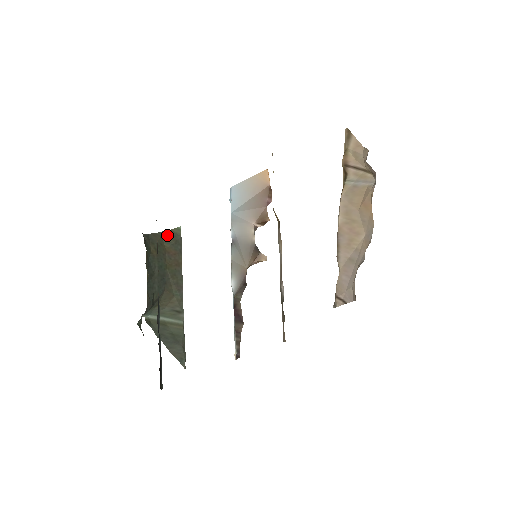
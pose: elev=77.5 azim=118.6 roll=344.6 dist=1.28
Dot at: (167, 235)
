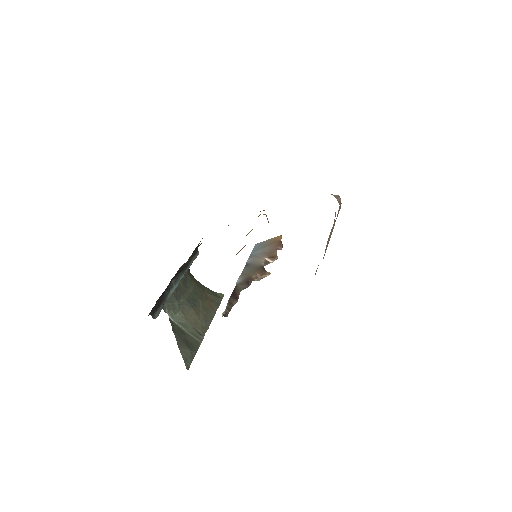
Dot at: (210, 291)
